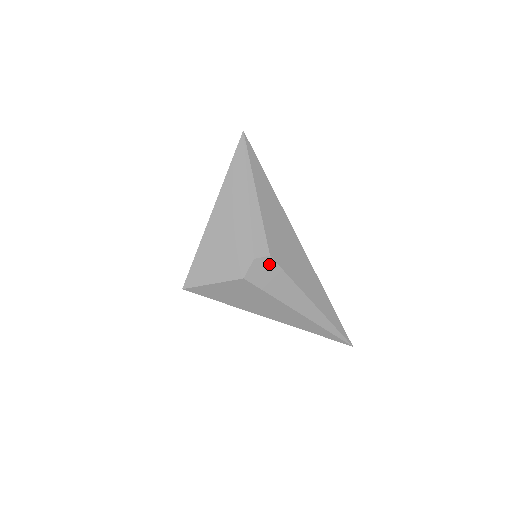
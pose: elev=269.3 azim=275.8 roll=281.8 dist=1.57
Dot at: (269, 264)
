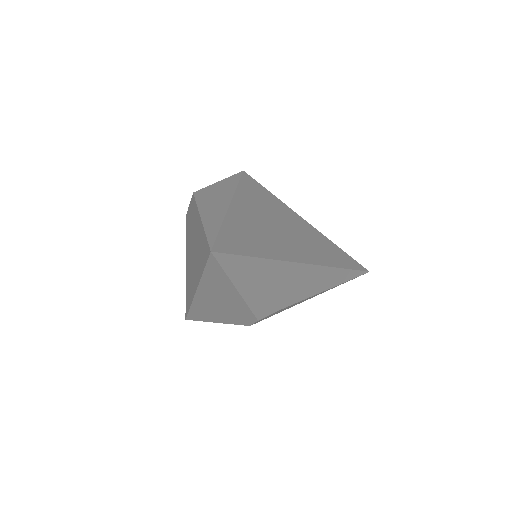
Dot at: (275, 312)
